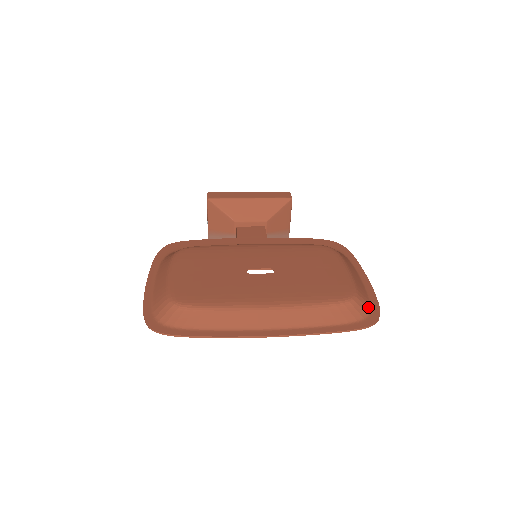
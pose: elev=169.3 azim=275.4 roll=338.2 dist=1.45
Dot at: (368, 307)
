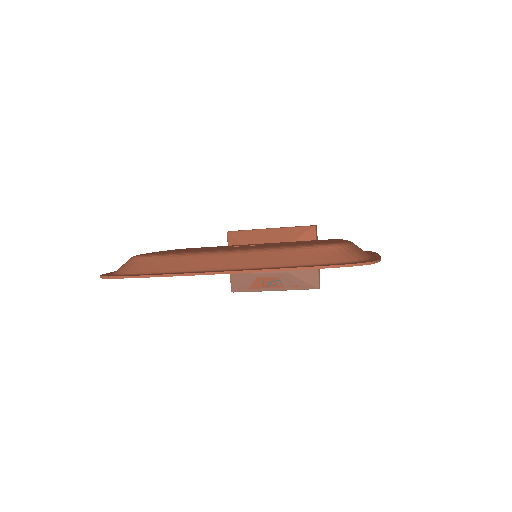
Dot at: (362, 258)
